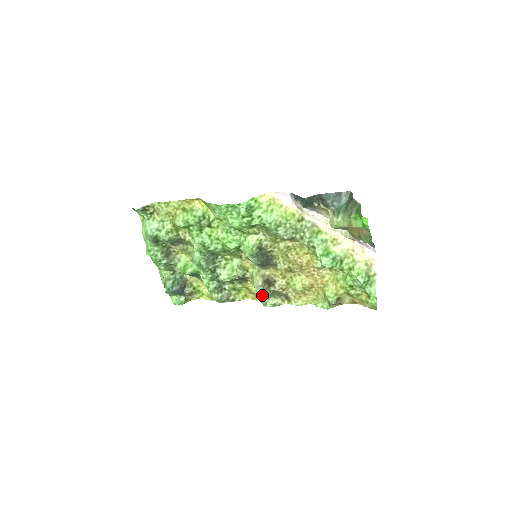
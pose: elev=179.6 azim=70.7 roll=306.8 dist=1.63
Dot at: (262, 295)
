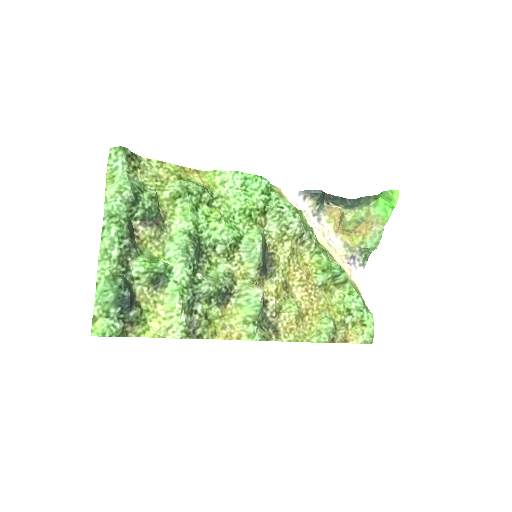
Dot at: (260, 310)
